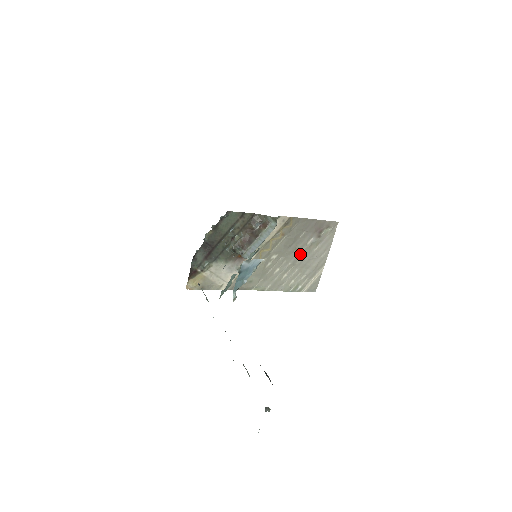
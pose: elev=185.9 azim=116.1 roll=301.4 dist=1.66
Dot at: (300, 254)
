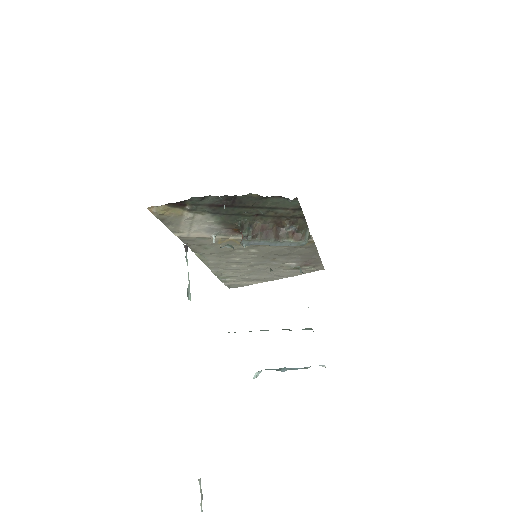
Dot at: (269, 263)
